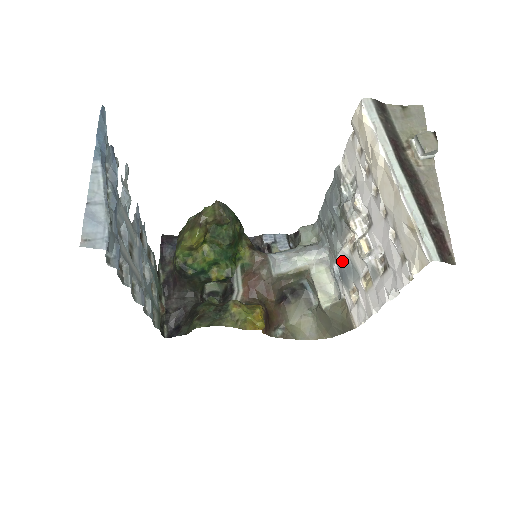
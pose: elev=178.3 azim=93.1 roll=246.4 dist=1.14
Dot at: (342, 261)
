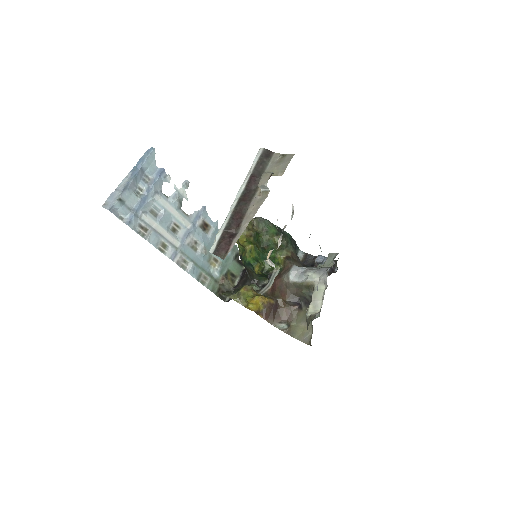
Dot at: occluded
